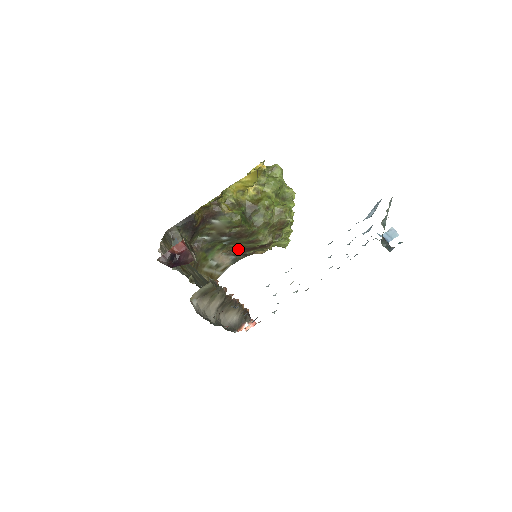
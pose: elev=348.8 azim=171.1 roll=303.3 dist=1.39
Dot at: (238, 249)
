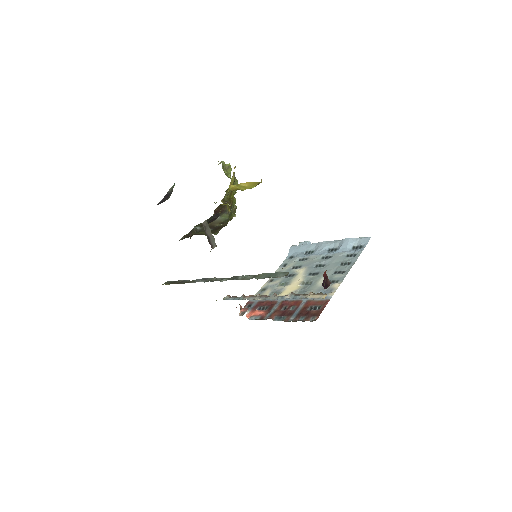
Dot at: occluded
